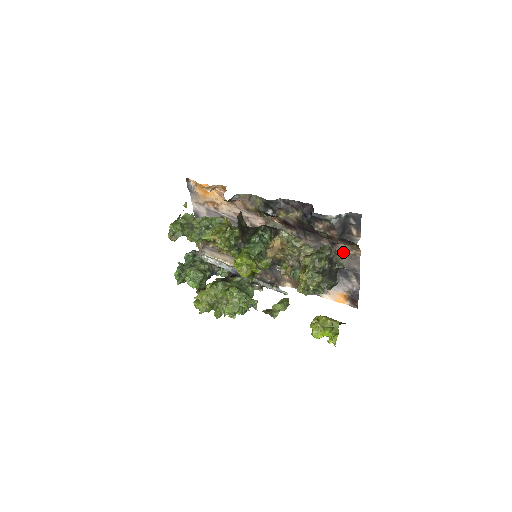
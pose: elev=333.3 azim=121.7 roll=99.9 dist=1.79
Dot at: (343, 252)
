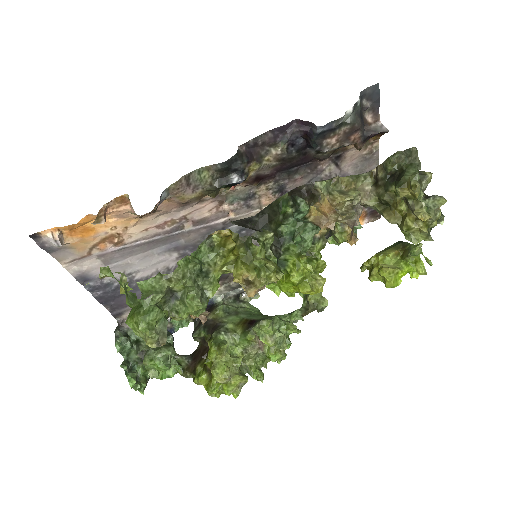
Dot at: (413, 147)
